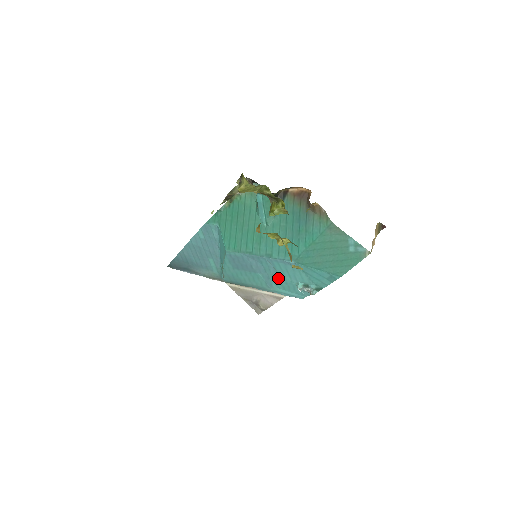
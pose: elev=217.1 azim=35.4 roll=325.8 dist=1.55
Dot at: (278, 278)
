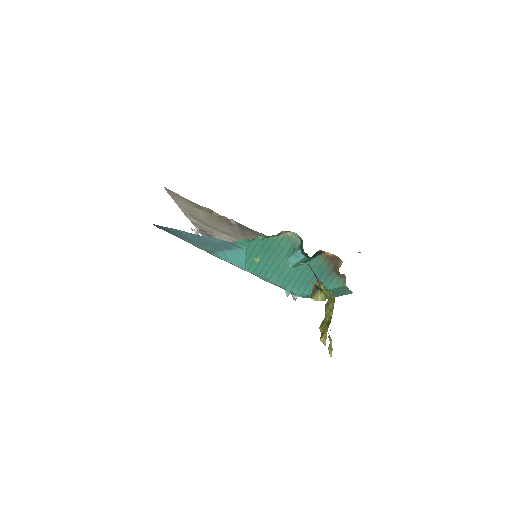
Dot at: occluded
